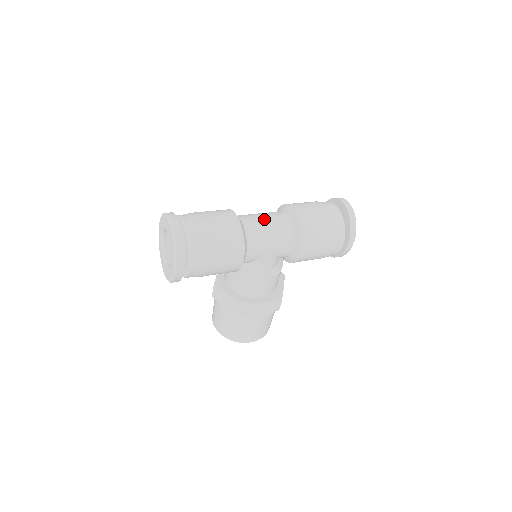
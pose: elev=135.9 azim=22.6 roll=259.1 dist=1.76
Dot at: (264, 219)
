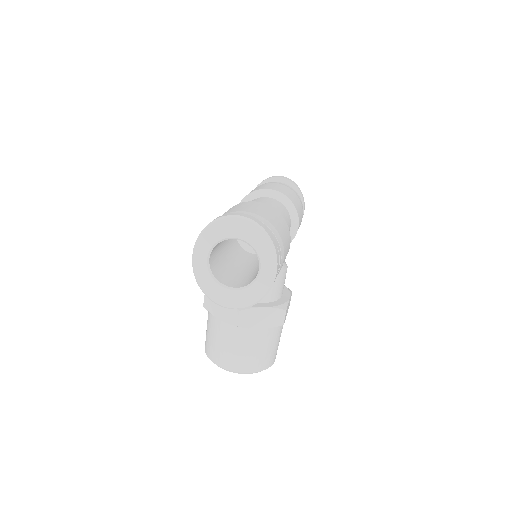
Dot at: (266, 203)
